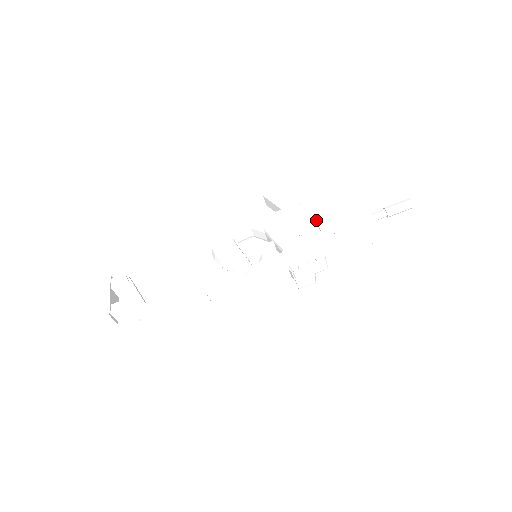
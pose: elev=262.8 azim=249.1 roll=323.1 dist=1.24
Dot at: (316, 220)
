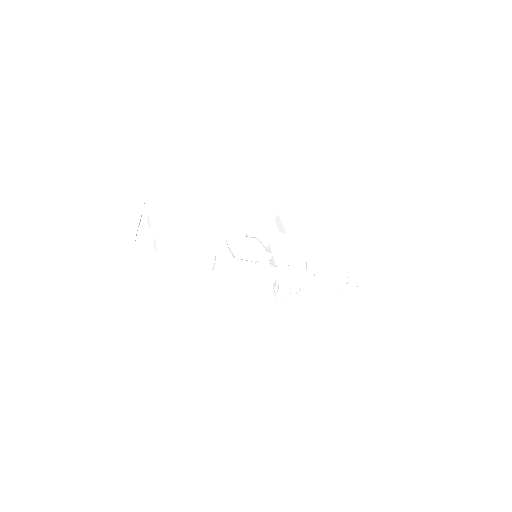
Dot at: (306, 258)
